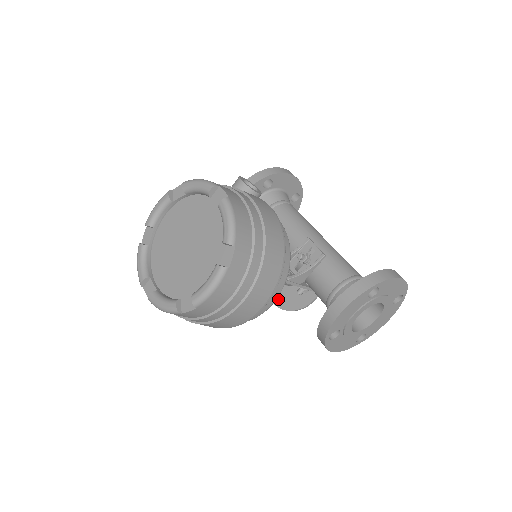
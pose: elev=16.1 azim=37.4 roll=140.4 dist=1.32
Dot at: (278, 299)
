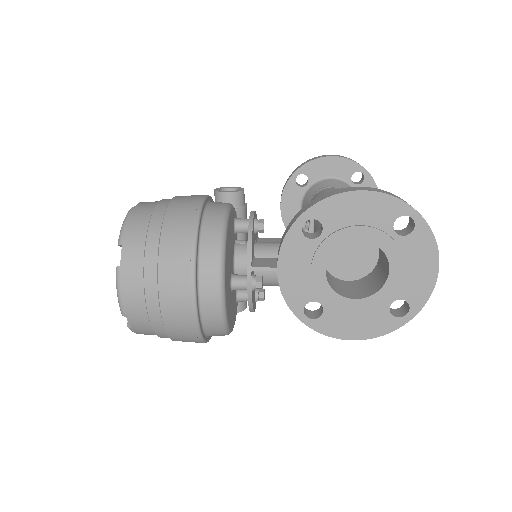
Dot at: occluded
